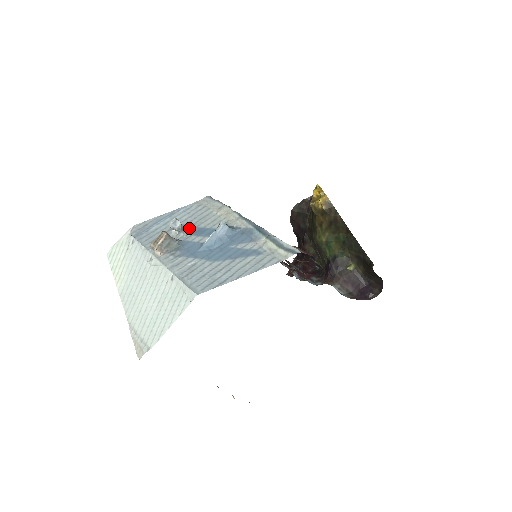
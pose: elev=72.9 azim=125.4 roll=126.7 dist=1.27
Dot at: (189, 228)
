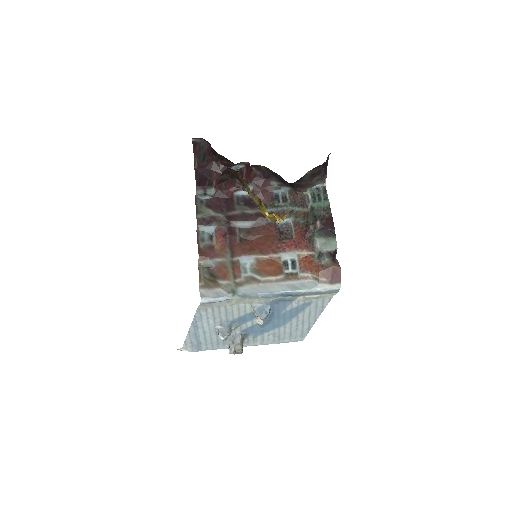
Dot at: (230, 325)
